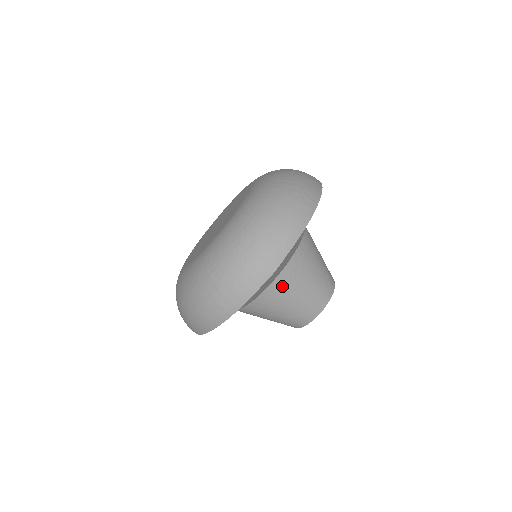
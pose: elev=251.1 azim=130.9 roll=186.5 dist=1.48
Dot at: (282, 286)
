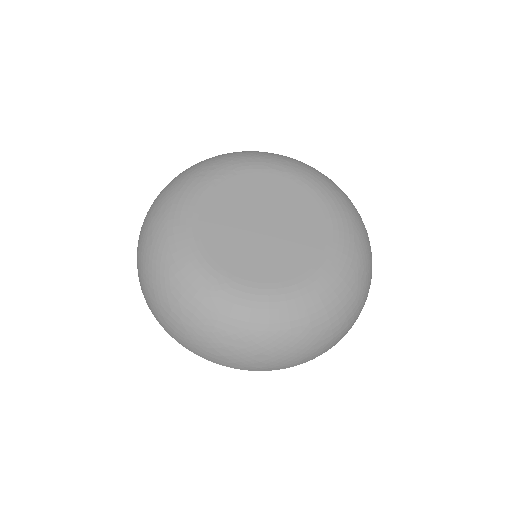
Dot at: occluded
